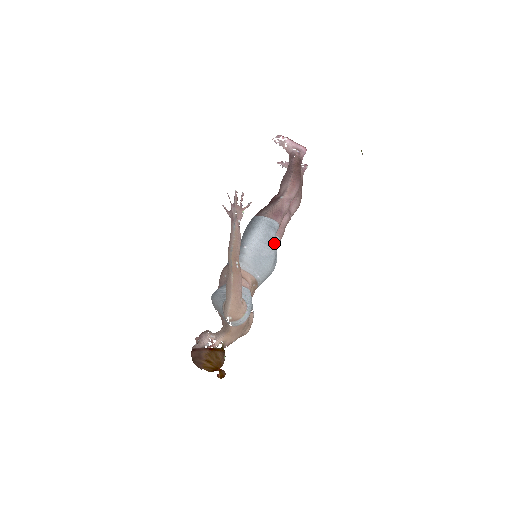
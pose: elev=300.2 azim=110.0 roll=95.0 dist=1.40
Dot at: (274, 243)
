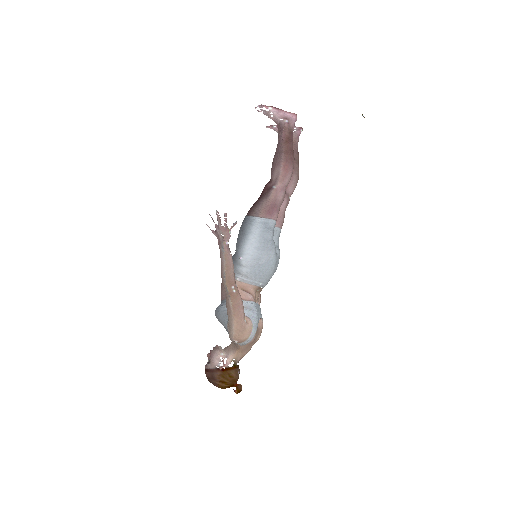
Dot at: (272, 245)
